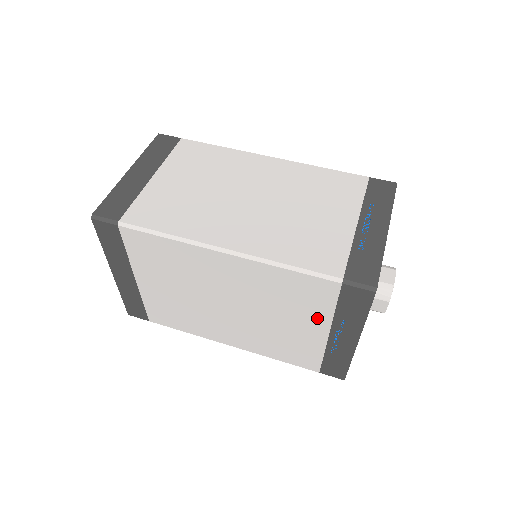
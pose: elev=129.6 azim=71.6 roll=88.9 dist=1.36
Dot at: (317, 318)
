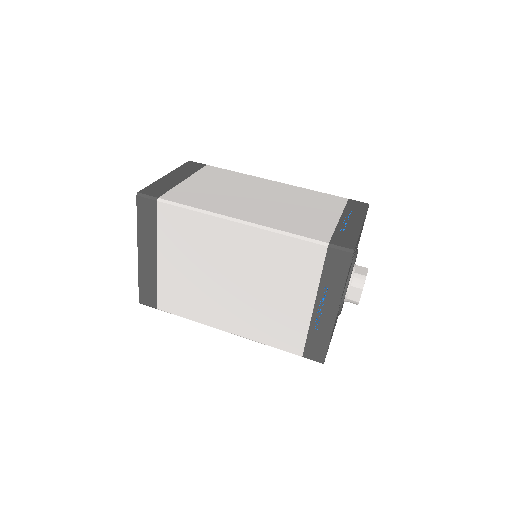
Dot at: (306, 287)
